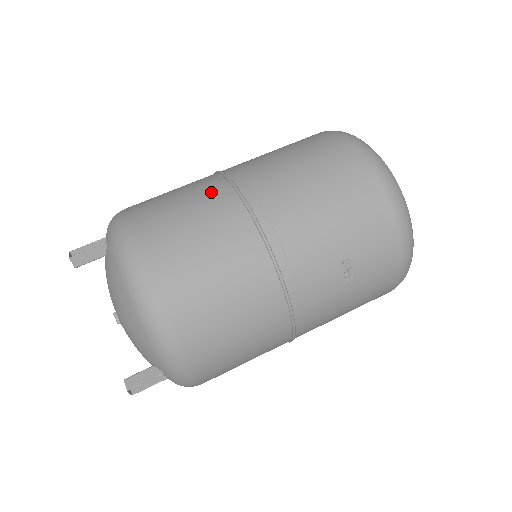
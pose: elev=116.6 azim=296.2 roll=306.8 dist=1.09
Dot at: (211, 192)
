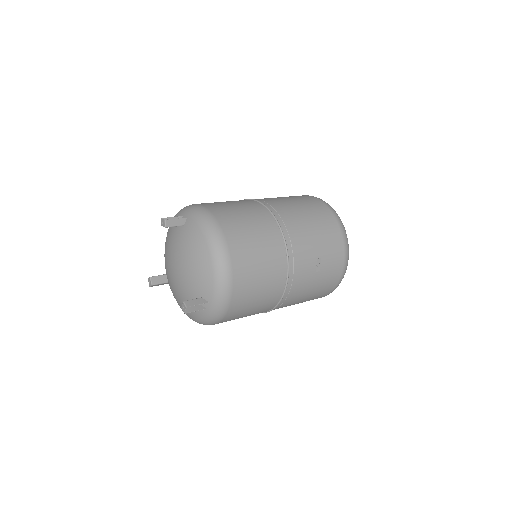
Dot at: (252, 205)
